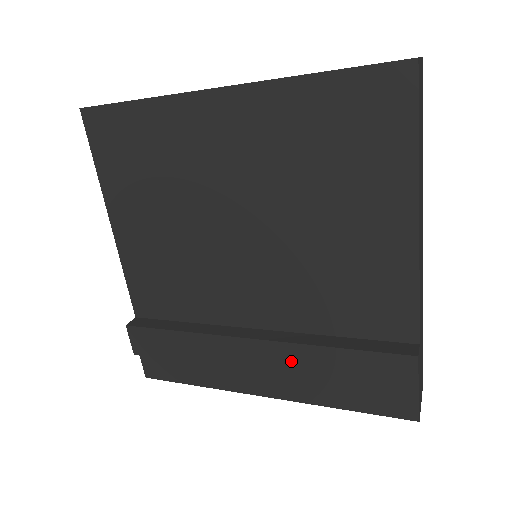
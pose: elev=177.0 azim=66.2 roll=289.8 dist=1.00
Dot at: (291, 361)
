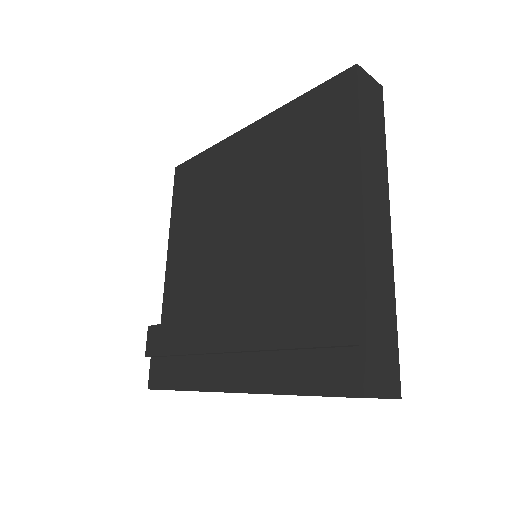
Dot at: (252, 332)
